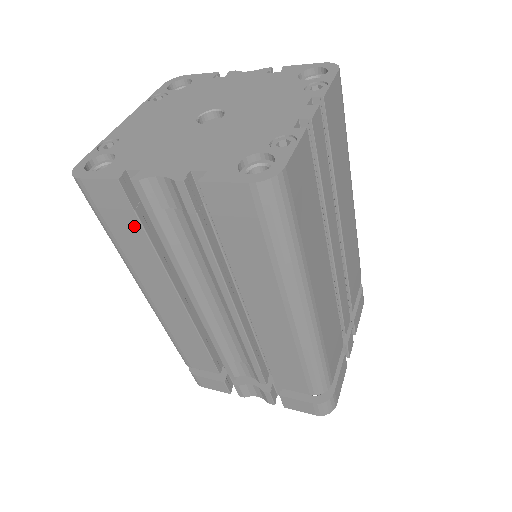
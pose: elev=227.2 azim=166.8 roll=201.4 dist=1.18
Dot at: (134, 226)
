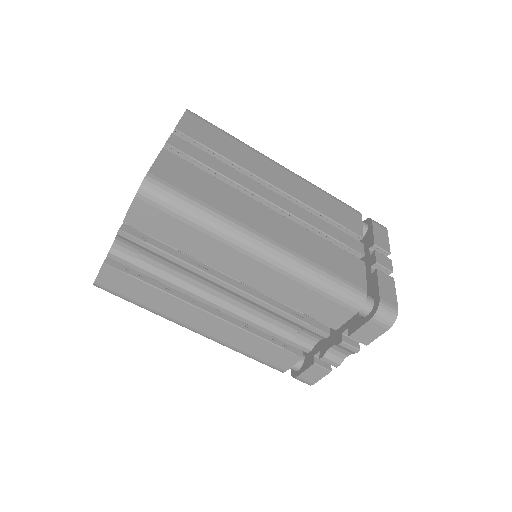
Dot at: (139, 285)
